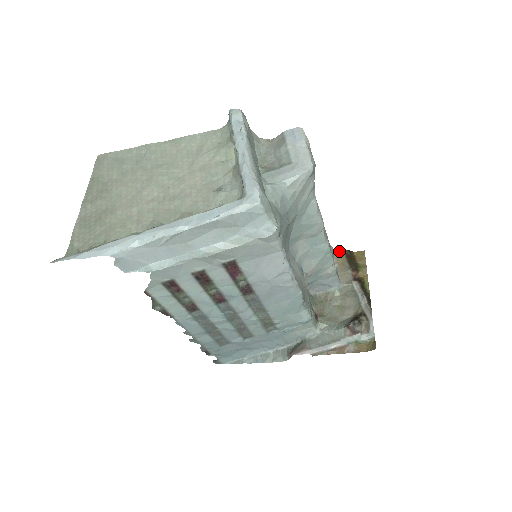
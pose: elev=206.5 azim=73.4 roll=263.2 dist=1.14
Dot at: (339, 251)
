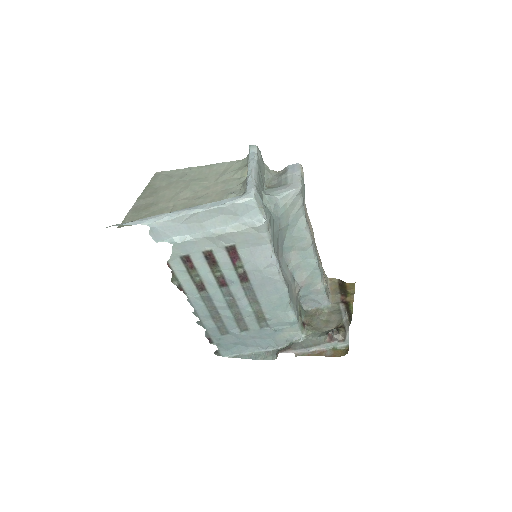
Dot at: (334, 280)
